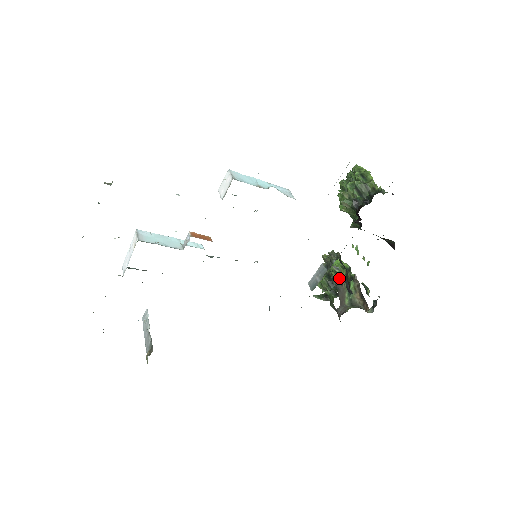
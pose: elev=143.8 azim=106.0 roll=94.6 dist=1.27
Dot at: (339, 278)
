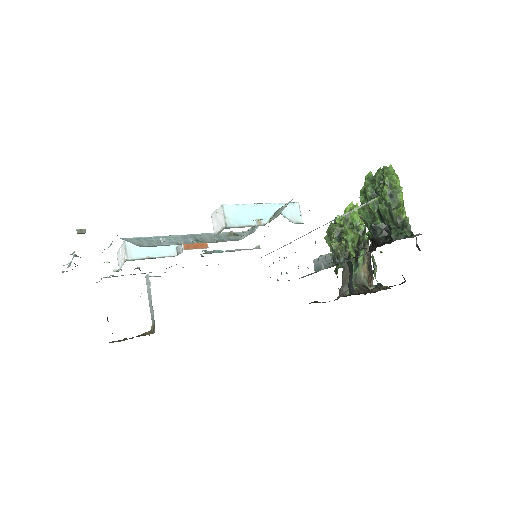
Dot at: (349, 250)
